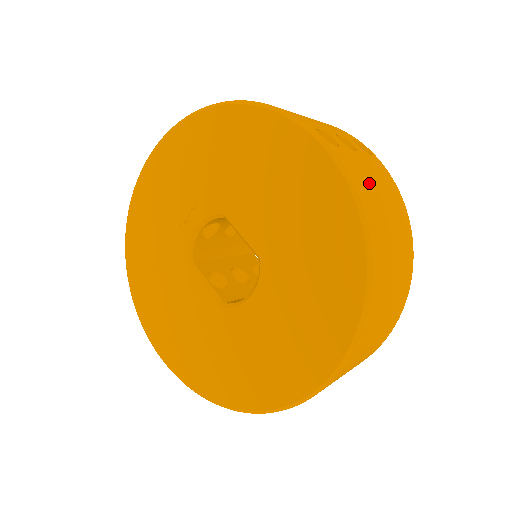
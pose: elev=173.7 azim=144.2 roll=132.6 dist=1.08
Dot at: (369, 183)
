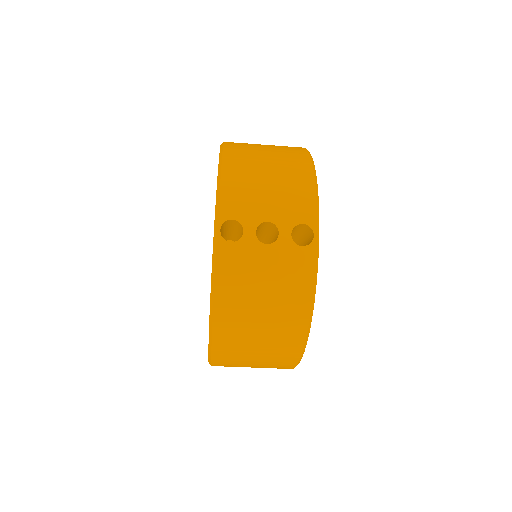
Dot at: occluded
